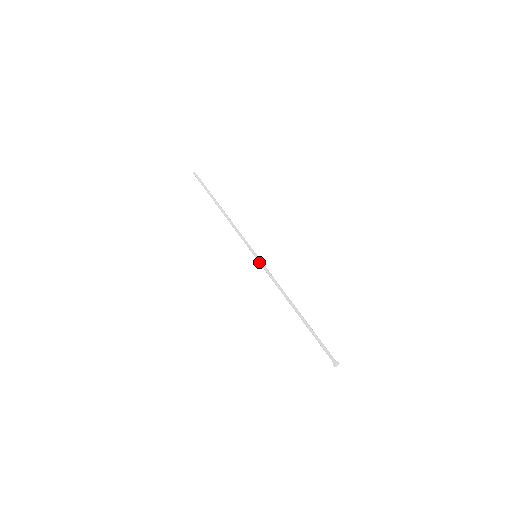
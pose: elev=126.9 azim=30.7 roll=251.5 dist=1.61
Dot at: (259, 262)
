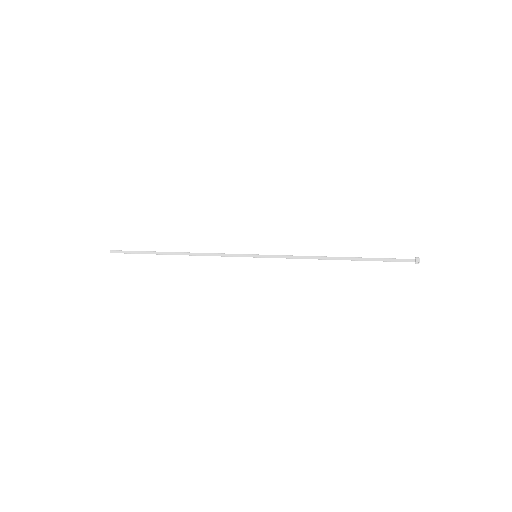
Dot at: (265, 256)
